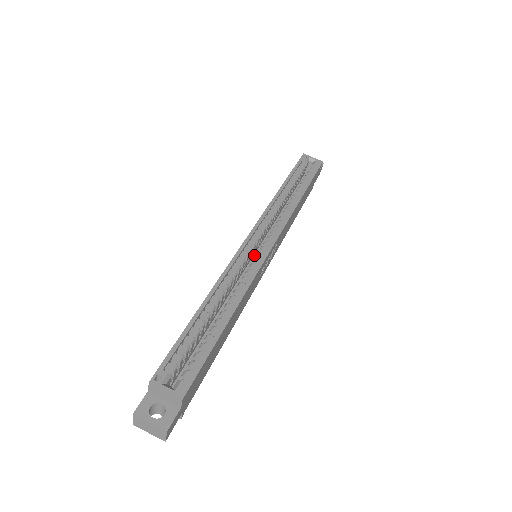
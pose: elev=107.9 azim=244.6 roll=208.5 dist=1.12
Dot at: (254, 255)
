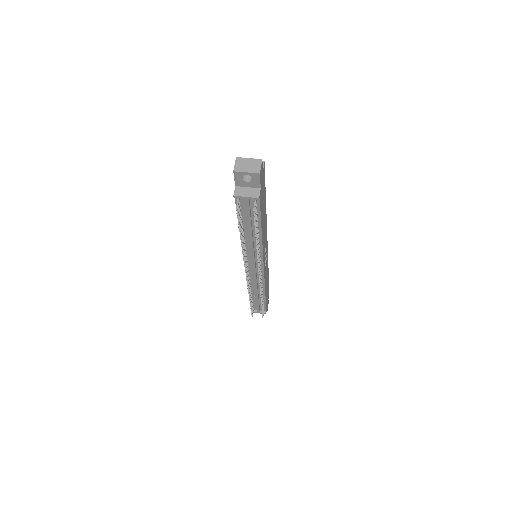
Dot at: occluded
